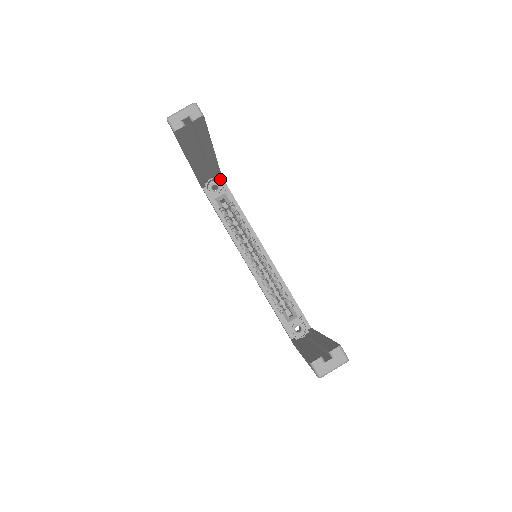
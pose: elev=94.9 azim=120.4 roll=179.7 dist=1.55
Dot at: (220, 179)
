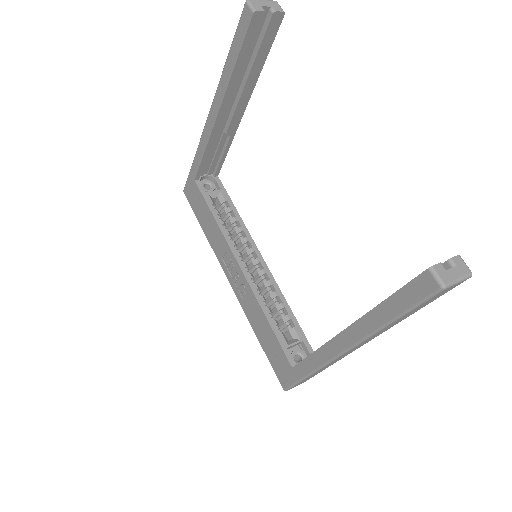
Dot at: (216, 177)
